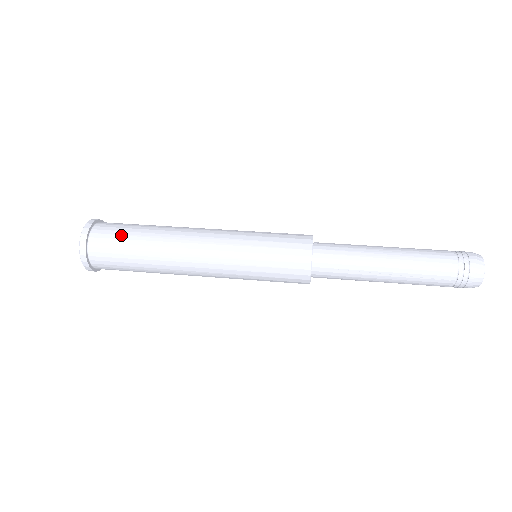
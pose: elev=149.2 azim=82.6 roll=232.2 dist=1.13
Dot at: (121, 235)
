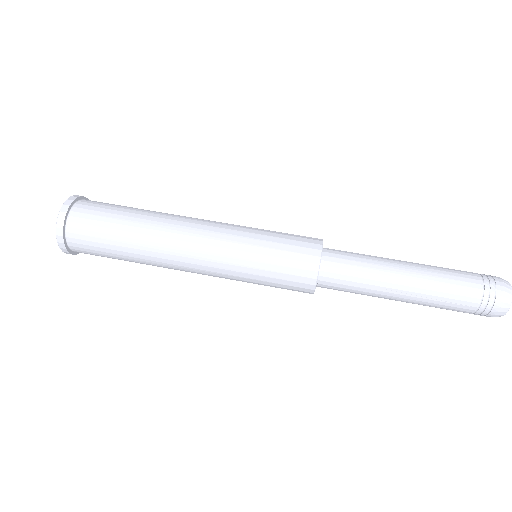
Dot at: (105, 217)
